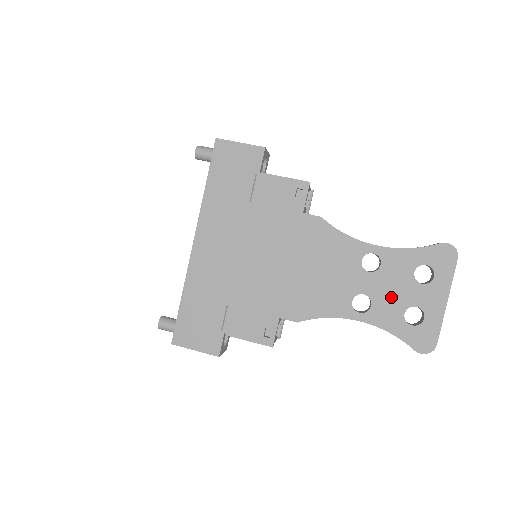
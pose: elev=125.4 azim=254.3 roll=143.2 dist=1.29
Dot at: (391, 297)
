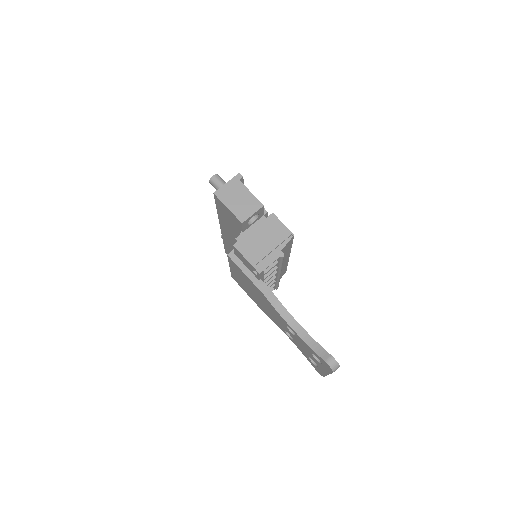
Dot at: (302, 348)
